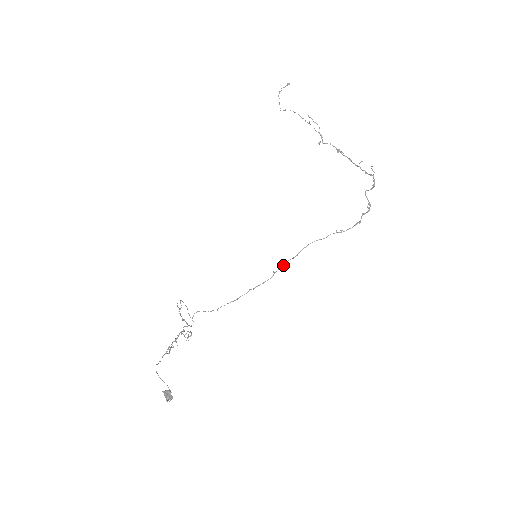
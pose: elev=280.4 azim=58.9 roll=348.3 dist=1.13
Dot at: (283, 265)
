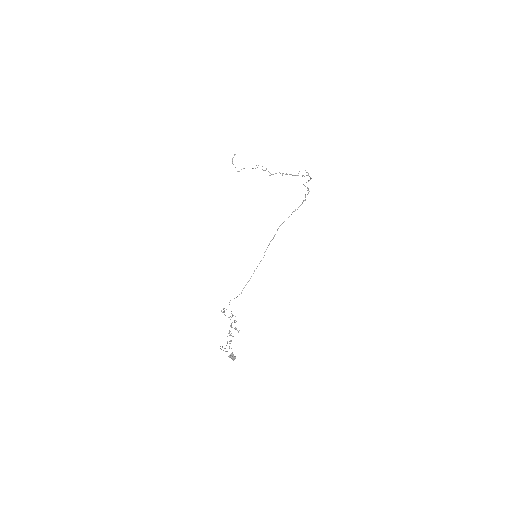
Dot at: occluded
